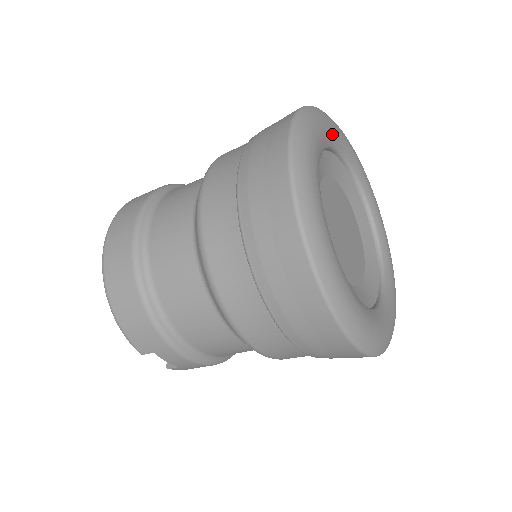
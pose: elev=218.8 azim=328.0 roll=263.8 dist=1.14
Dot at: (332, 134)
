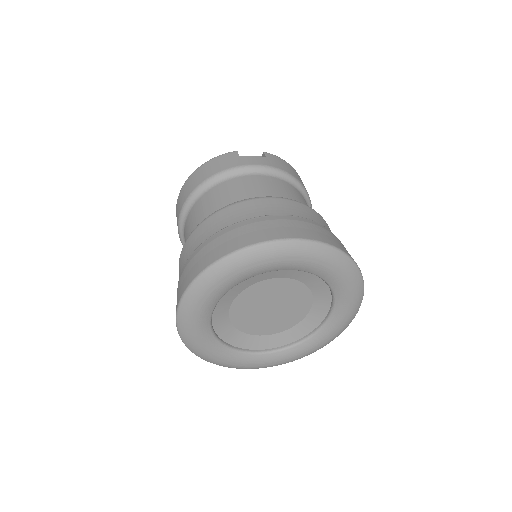
Dot at: (233, 281)
